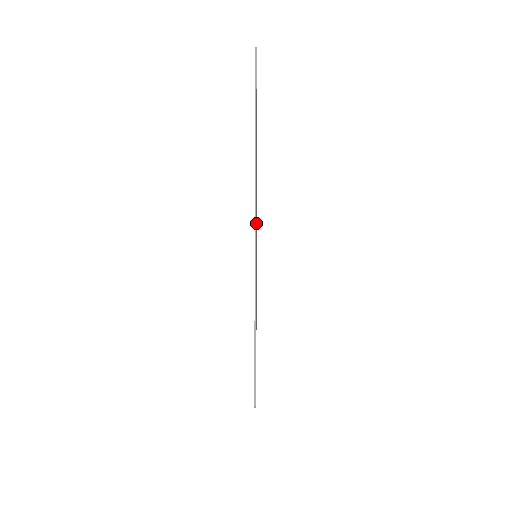
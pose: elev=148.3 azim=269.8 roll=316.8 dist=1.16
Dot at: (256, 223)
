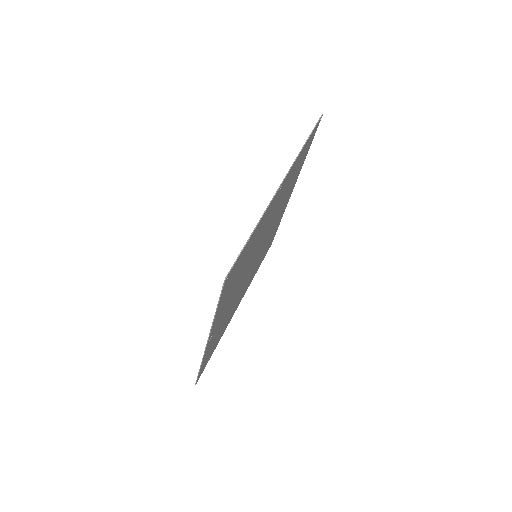
Dot at: (255, 253)
